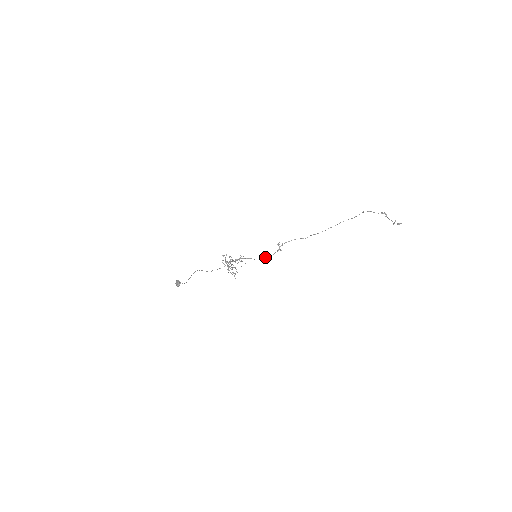
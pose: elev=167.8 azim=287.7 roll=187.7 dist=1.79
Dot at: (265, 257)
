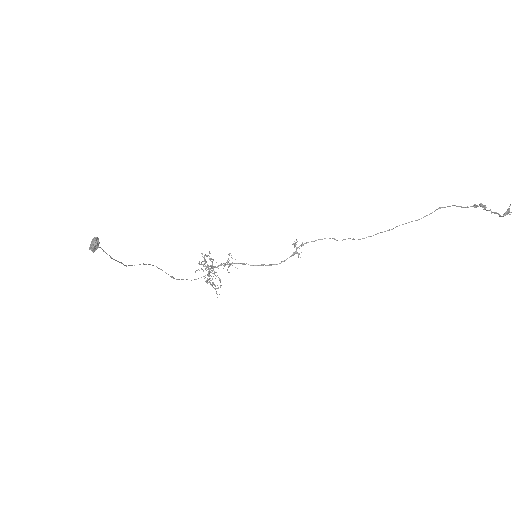
Dot at: (270, 264)
